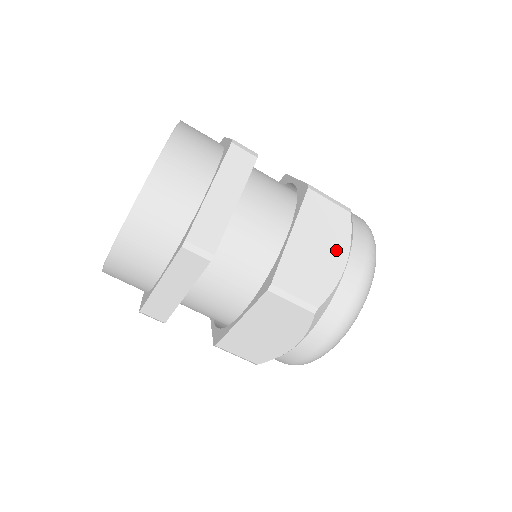
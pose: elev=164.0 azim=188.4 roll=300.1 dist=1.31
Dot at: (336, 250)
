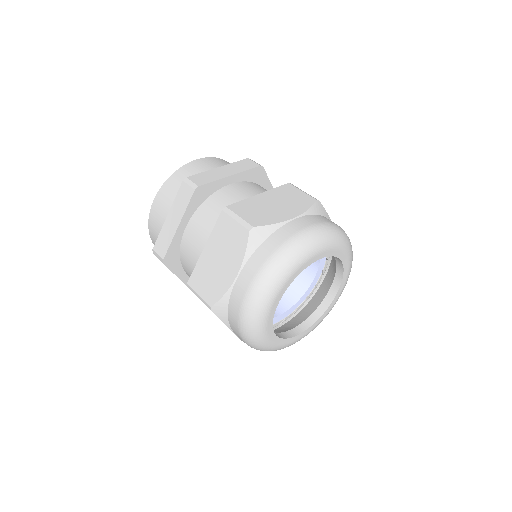
Dot at: (291, 210)
